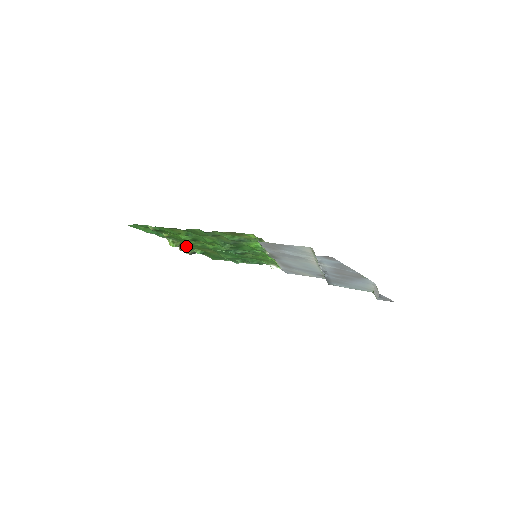
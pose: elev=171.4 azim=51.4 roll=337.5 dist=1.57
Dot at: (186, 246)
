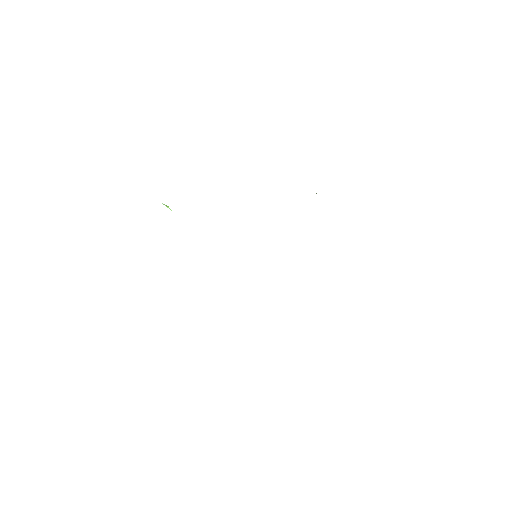
Dot at: occluded
